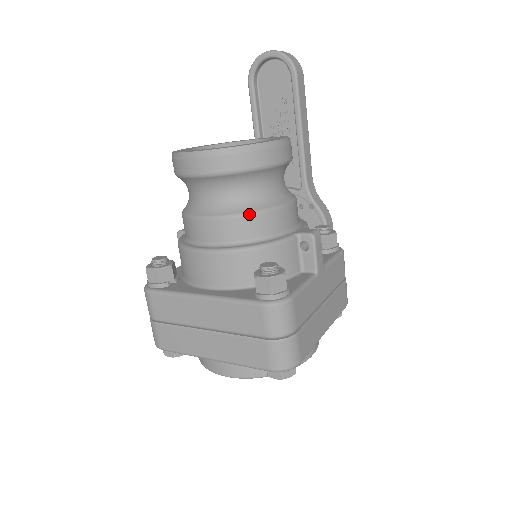
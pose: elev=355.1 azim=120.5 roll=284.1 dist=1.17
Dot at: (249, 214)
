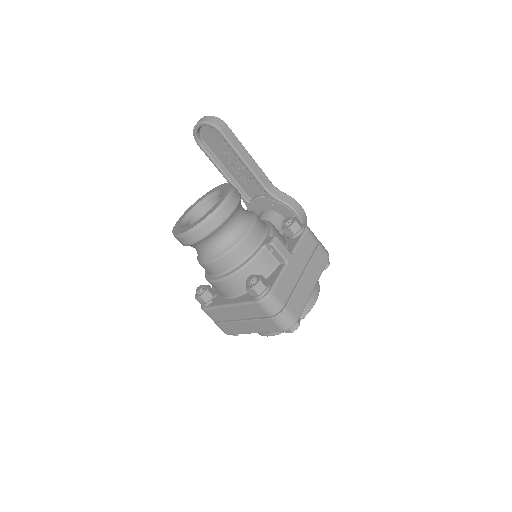
Dot at: (228, 252)
